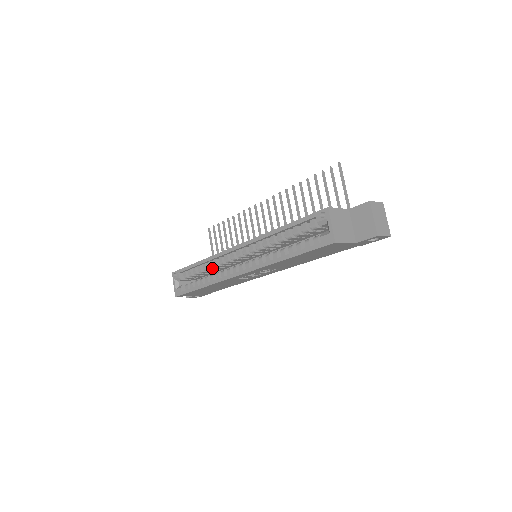
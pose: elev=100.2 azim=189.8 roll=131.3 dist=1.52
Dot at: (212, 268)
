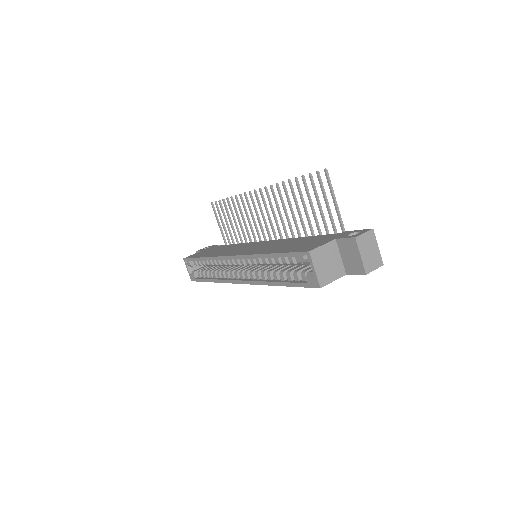
Dot at: occluded
